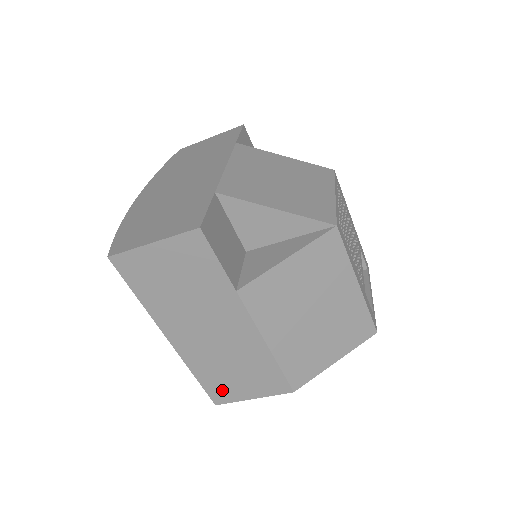
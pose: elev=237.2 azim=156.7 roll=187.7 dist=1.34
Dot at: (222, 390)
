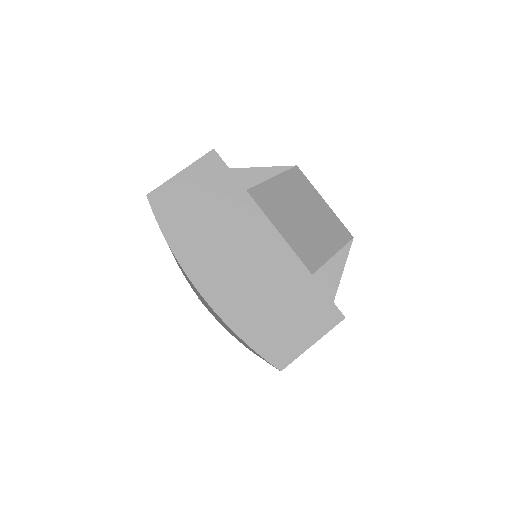
Dot at: occluded
